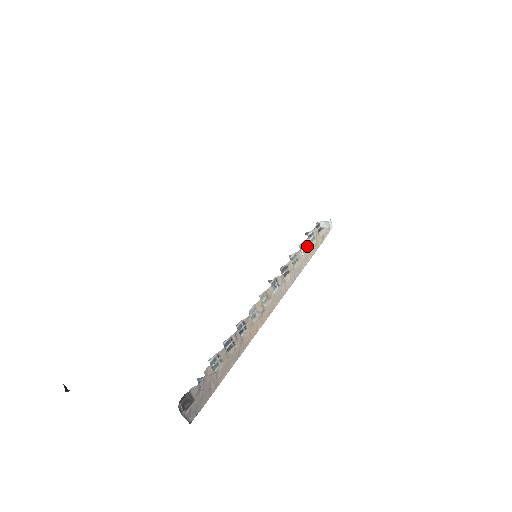
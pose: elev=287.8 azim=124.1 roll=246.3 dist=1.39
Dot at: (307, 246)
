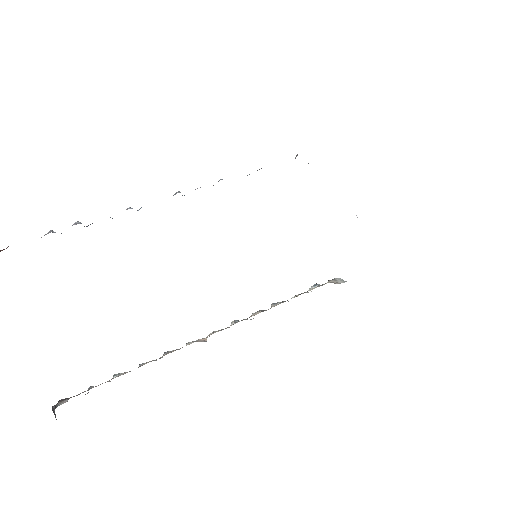
Dot at: occluded
